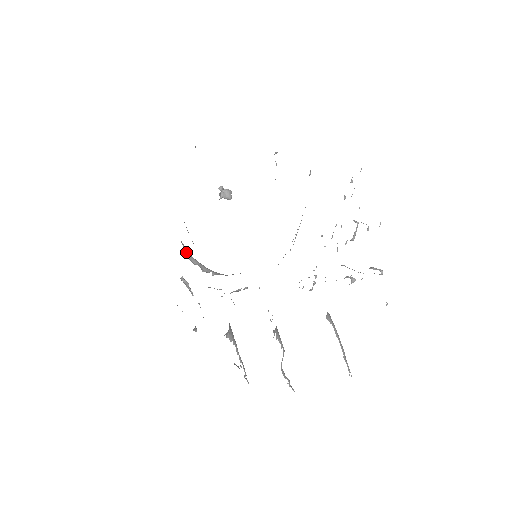
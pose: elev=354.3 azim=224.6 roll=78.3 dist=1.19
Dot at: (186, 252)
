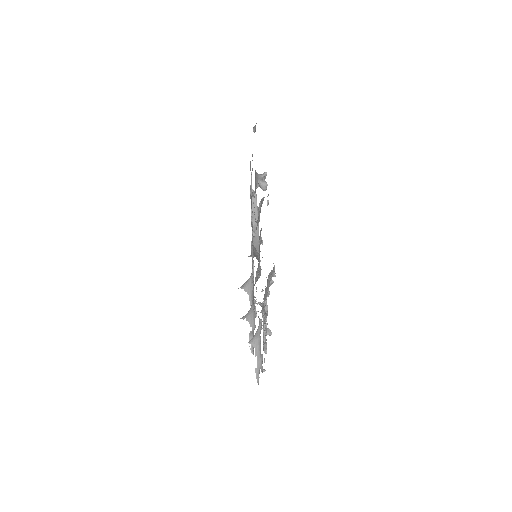
Dot at: (254, 199)
